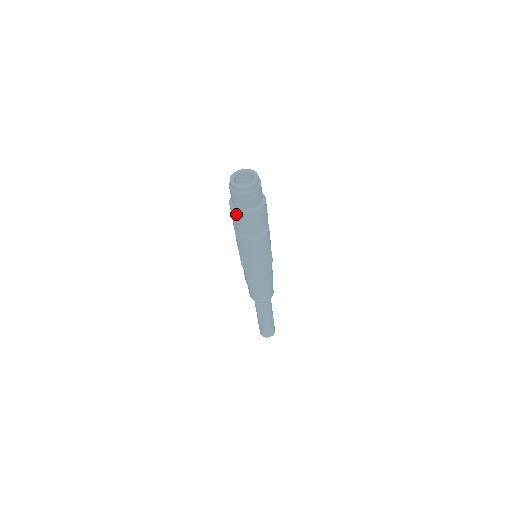
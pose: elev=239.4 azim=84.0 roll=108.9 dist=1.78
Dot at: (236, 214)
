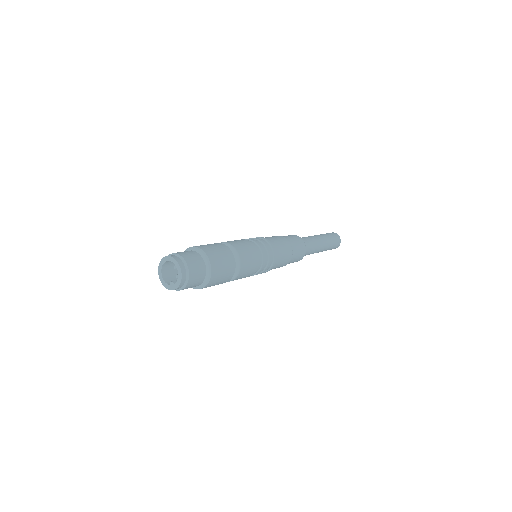
Dot at: occluded
